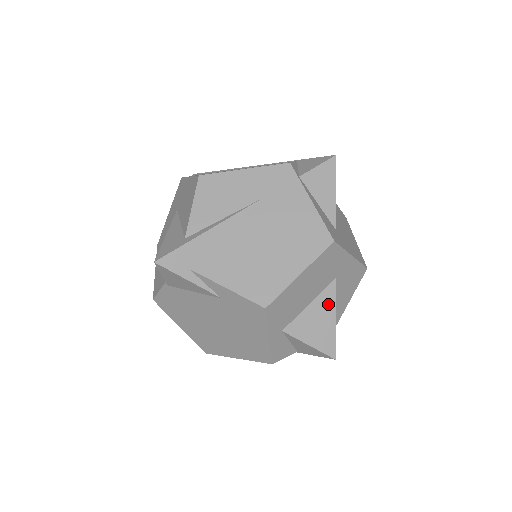
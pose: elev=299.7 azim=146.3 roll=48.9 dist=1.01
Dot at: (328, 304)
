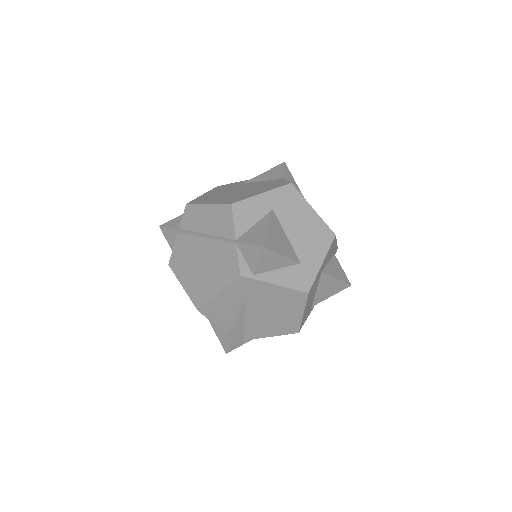
Dot at: (327, 281)
